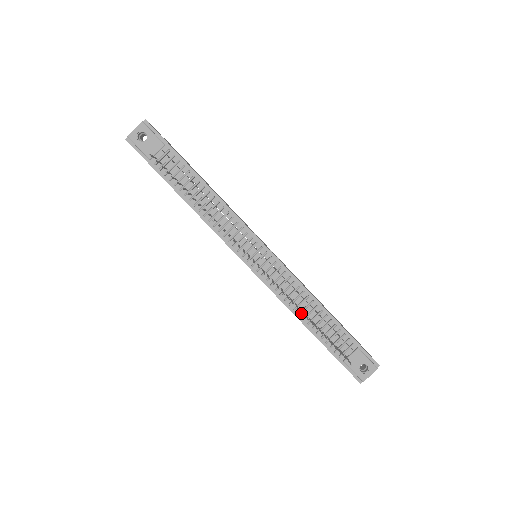
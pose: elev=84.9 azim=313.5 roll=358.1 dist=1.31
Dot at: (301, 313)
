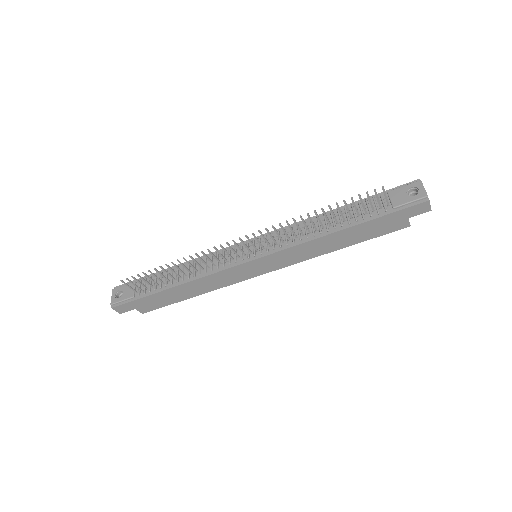
Dot at: (322, 231)
